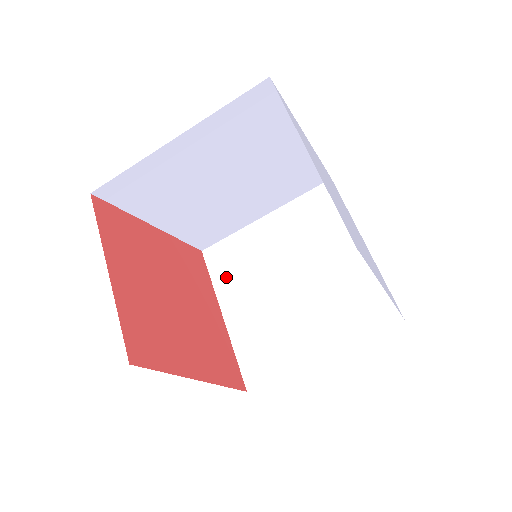
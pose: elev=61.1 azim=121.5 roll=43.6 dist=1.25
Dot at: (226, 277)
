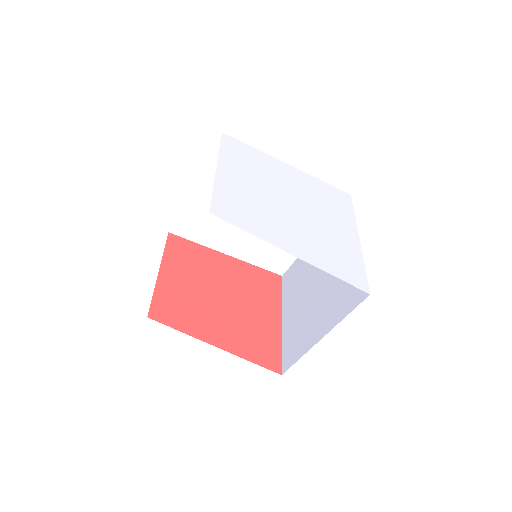
Dot at: (289, 291)
